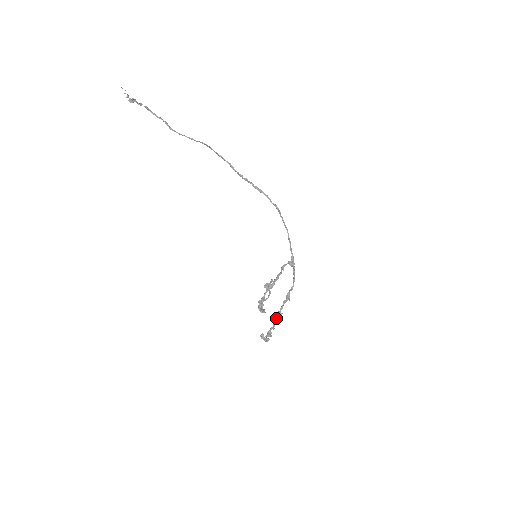
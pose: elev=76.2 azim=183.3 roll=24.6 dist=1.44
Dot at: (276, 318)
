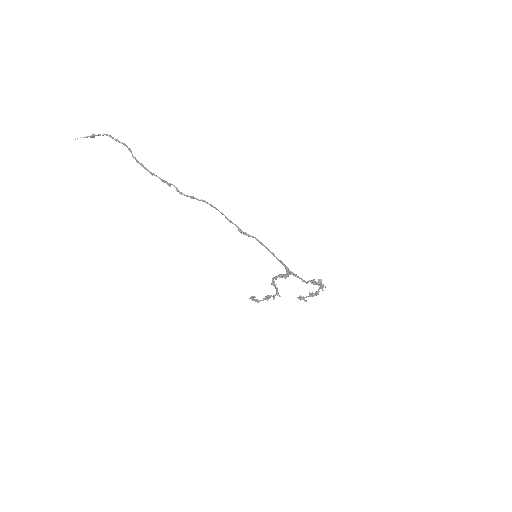
Dot at: (319, 284)
